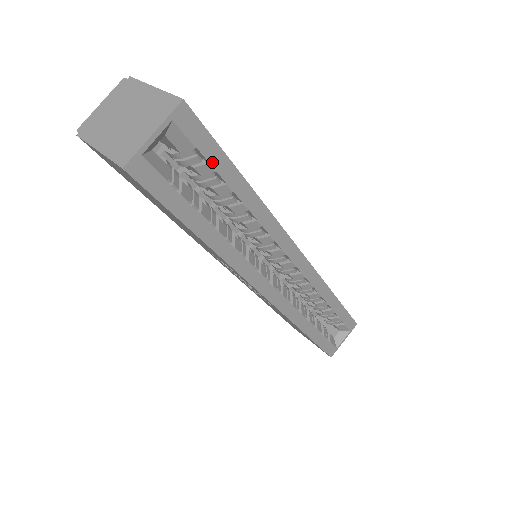
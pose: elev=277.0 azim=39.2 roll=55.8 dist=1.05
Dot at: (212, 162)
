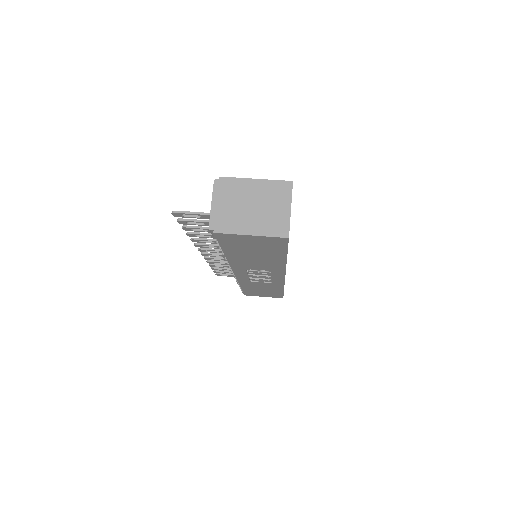
Dot at: occluded
